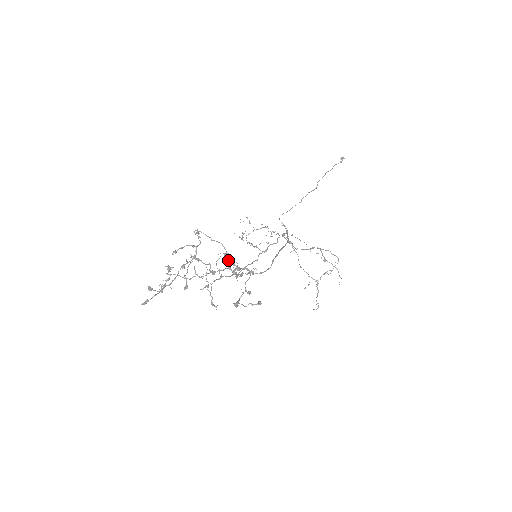
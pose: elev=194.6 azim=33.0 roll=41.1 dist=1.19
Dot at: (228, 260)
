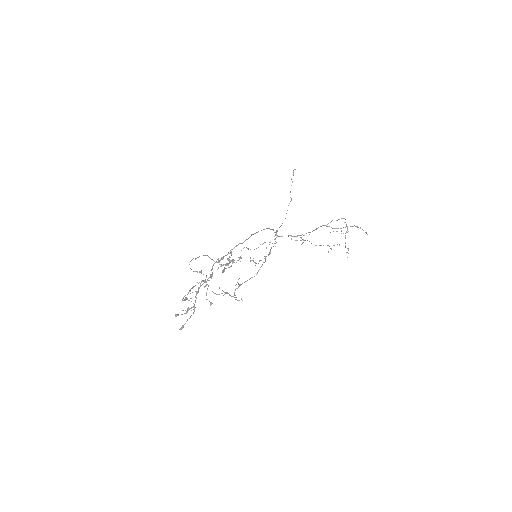
Dot at: occluded
